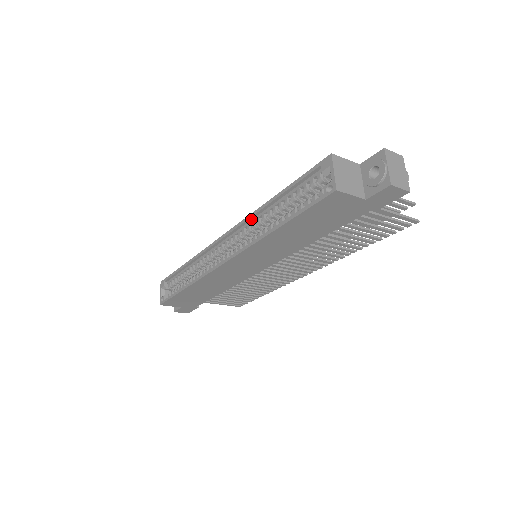
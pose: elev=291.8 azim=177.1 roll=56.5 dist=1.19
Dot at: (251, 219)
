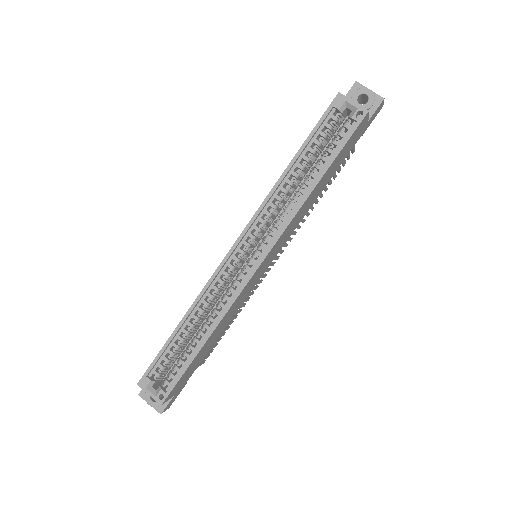
Dot at: (266, 203)
